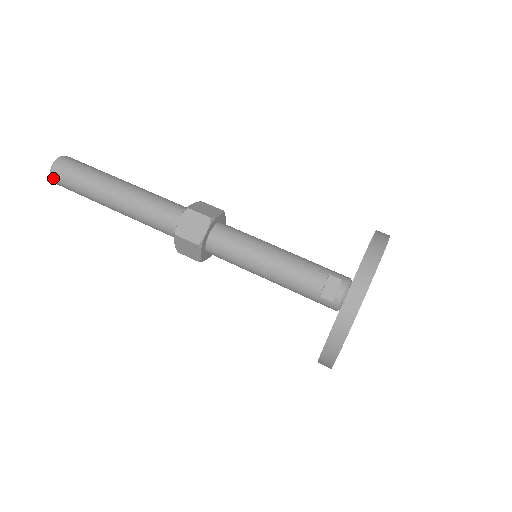
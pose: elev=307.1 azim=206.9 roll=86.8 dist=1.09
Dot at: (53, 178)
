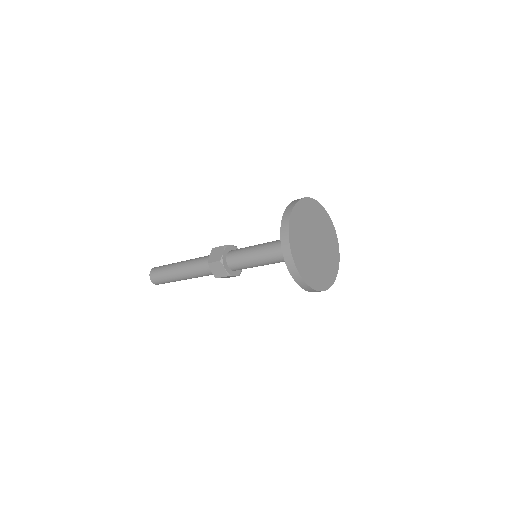
Dot at: (157, 284)
